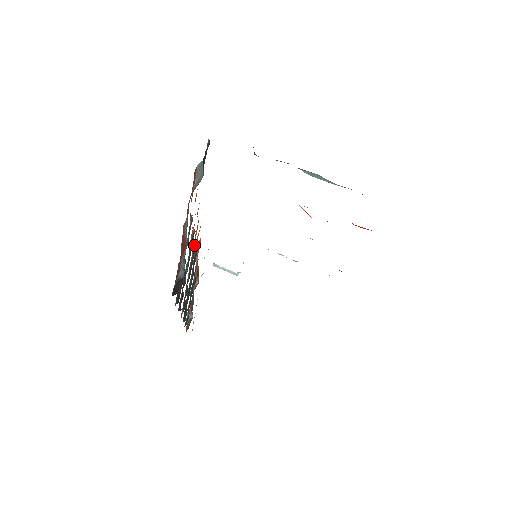
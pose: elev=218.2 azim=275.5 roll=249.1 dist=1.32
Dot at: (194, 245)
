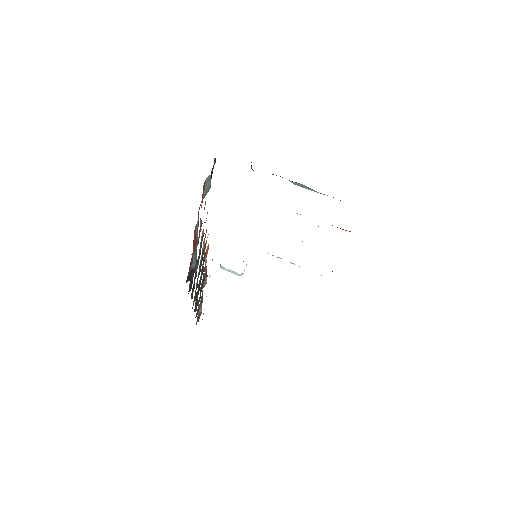
Dot at: (203, 247)
